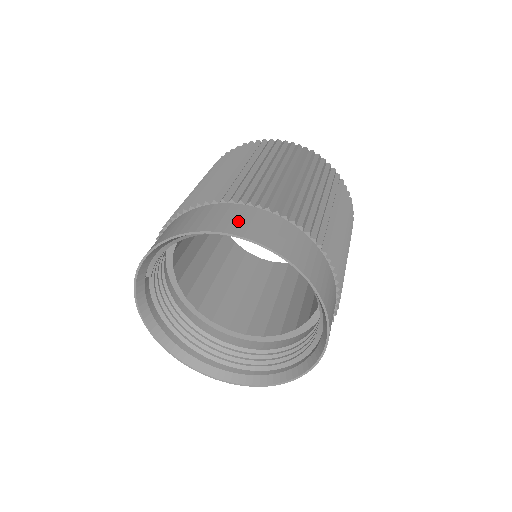
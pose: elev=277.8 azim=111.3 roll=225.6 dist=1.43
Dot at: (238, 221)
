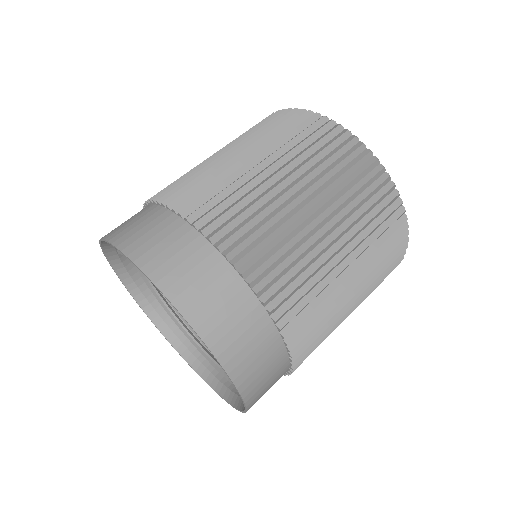
Dot at: (161, 249)
